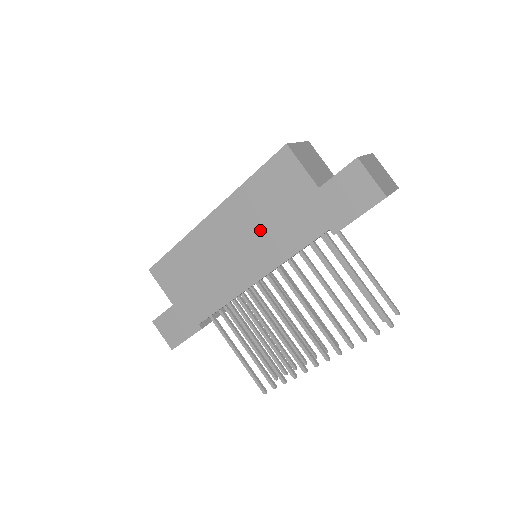
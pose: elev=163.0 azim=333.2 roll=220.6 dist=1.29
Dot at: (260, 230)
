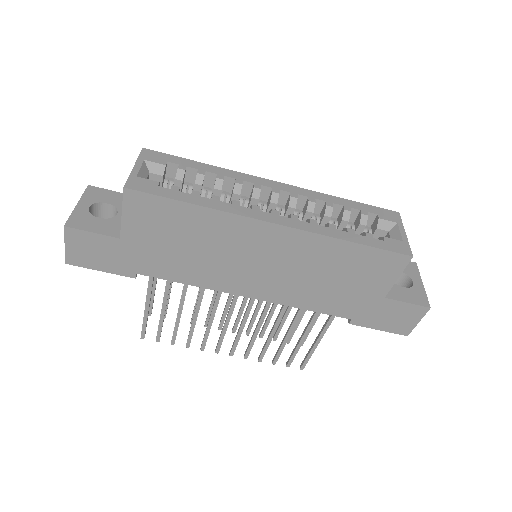
Dot at: (304, 276)
